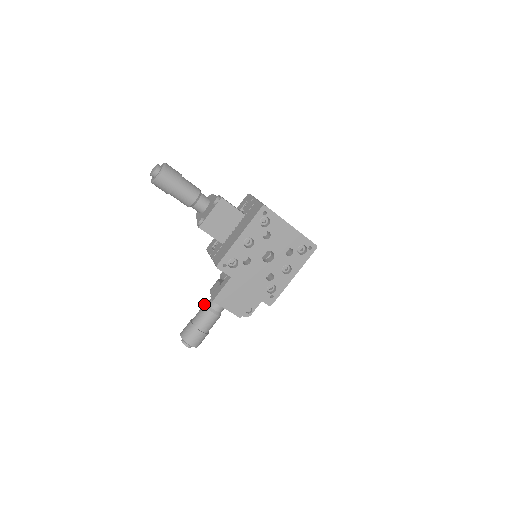
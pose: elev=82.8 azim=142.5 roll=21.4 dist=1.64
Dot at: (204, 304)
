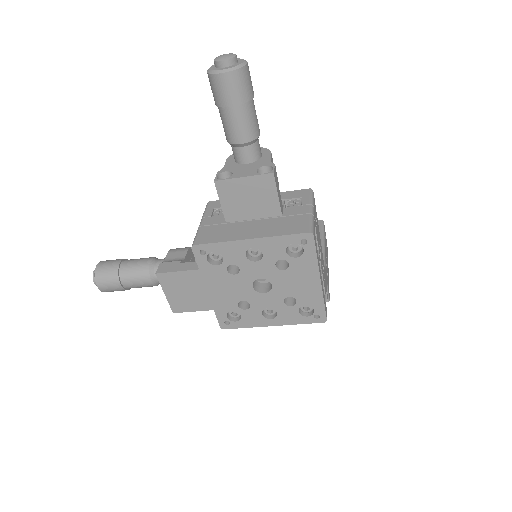
Dot at: (151, 258)
